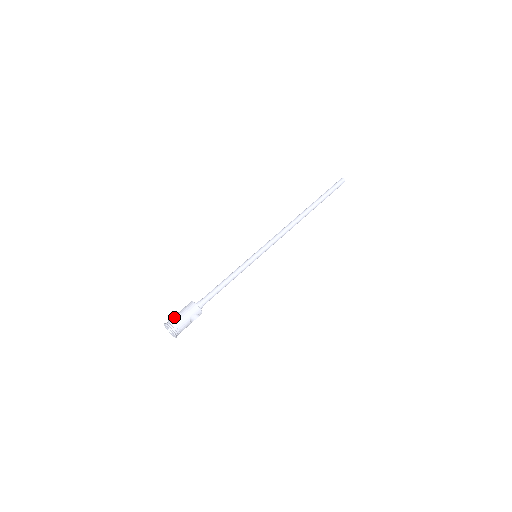
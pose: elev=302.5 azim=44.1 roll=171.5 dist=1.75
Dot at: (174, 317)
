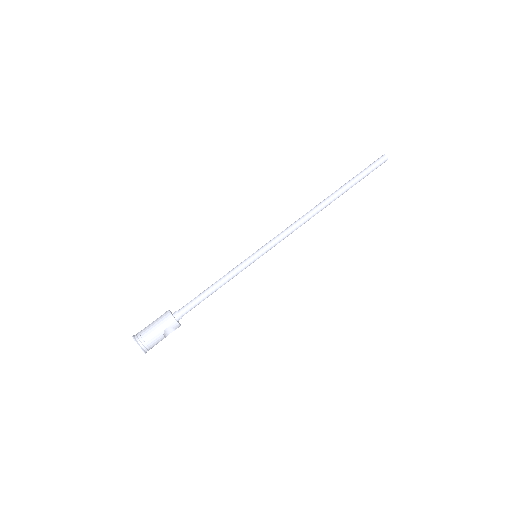
Dot at: (144, 329)
